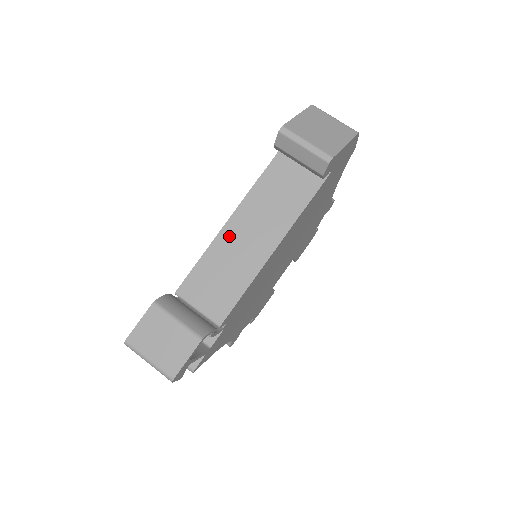
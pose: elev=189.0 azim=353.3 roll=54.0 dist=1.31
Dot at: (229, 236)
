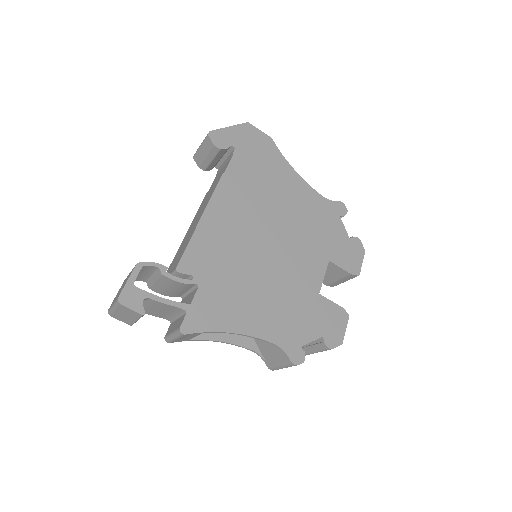
Dot at: (189, 229)
